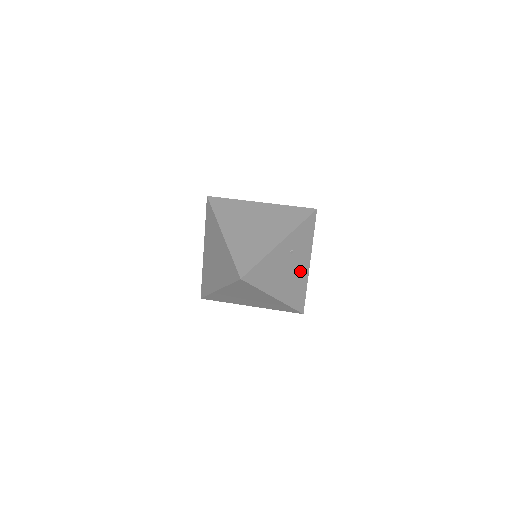
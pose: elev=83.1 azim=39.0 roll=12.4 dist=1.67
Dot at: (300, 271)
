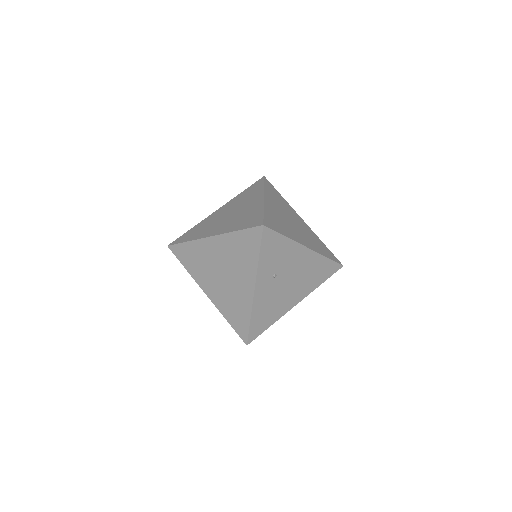
Dot at: (302, 265)
